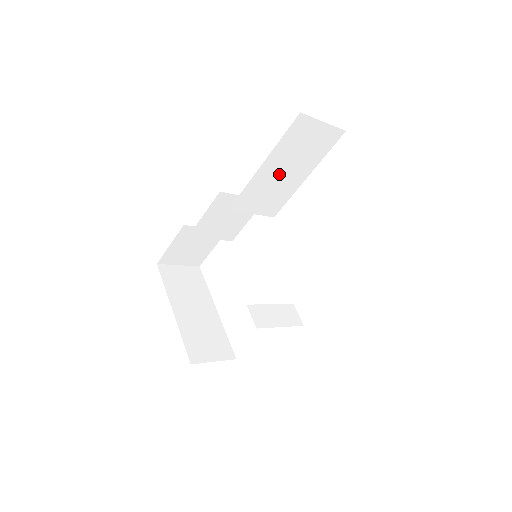
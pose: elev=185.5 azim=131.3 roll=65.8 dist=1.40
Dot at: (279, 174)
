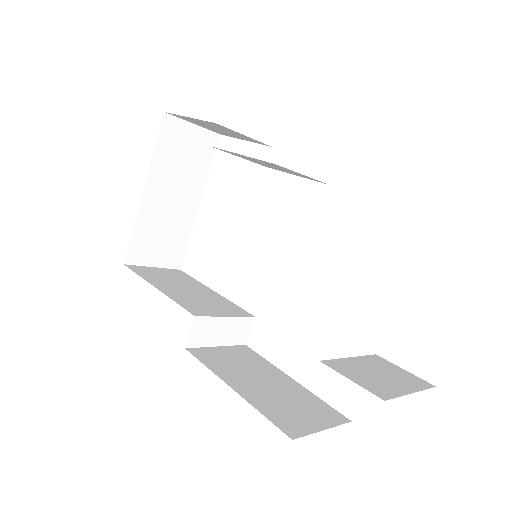
Dot at: occluded
